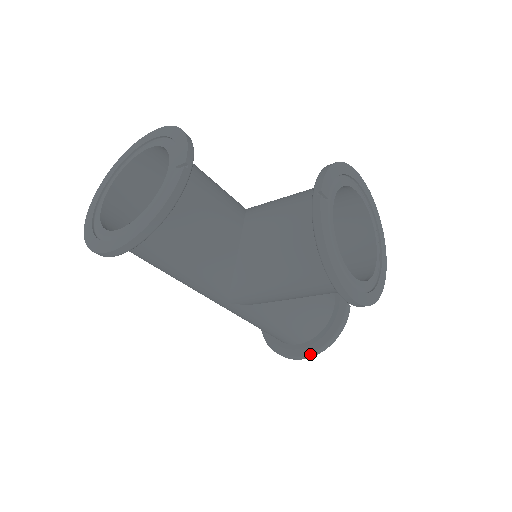
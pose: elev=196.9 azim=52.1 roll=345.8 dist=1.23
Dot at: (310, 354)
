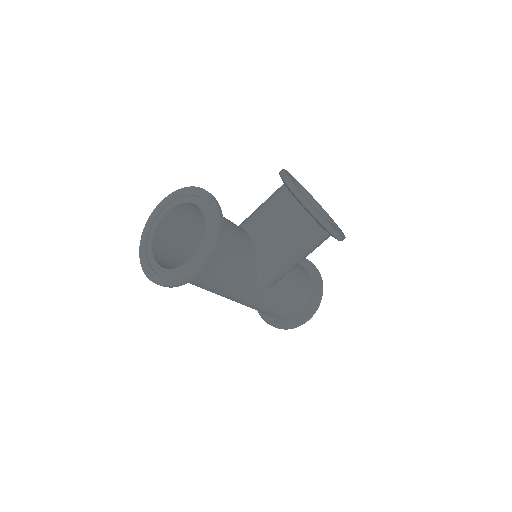
Dot at: (313, 311)
